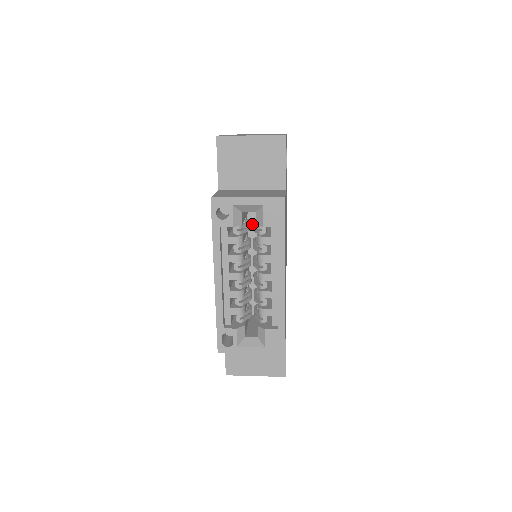
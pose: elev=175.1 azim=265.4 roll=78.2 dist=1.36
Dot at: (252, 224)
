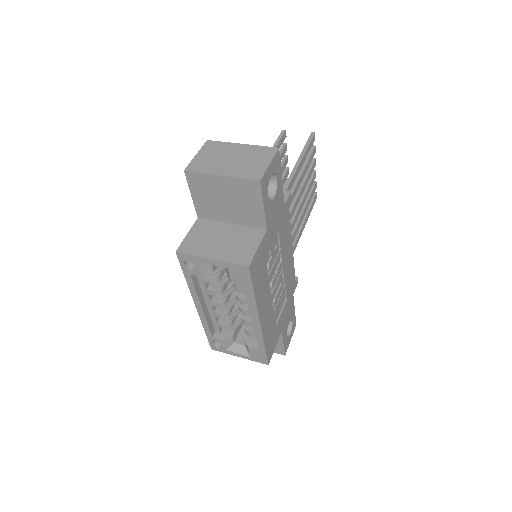
Dot at: occluded
